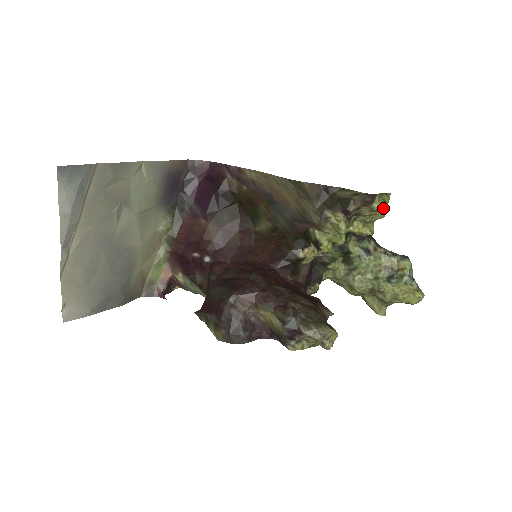
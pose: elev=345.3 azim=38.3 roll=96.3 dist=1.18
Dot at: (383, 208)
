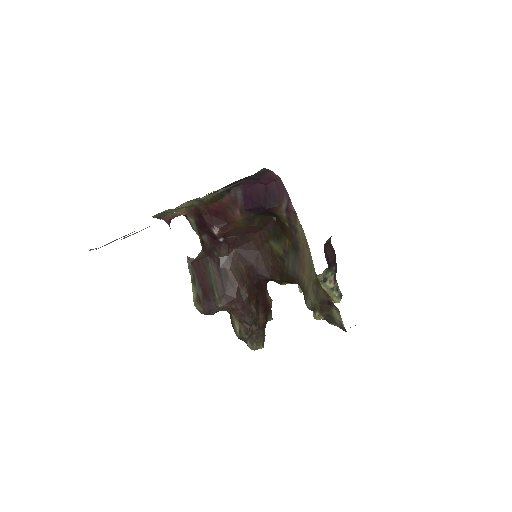
Dot at: occluded
